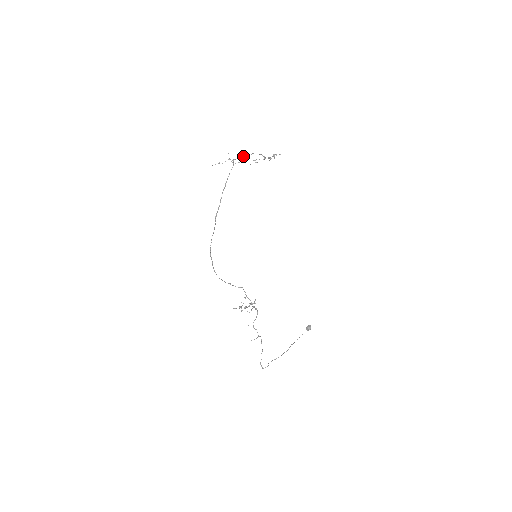
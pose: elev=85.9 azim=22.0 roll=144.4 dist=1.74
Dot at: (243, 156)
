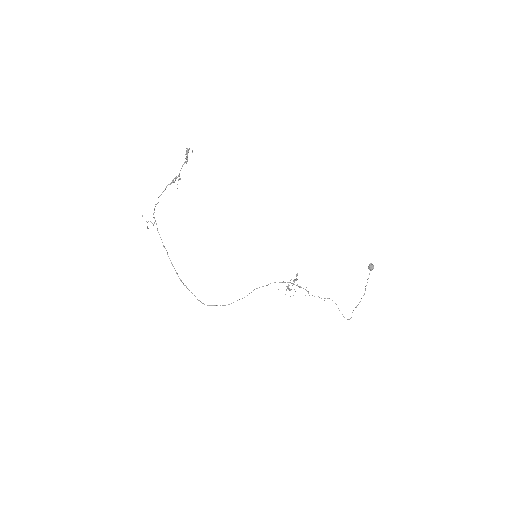
Dot at: occluded
